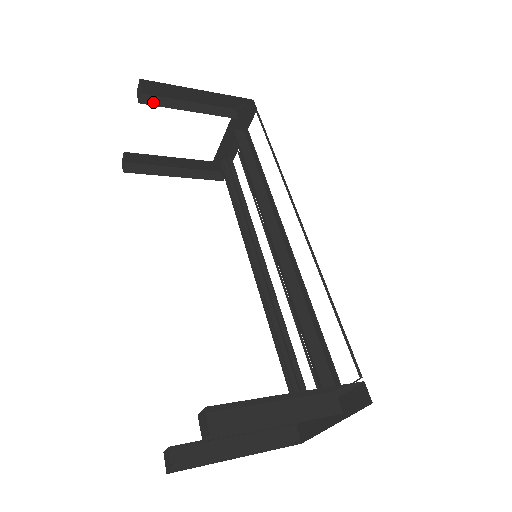
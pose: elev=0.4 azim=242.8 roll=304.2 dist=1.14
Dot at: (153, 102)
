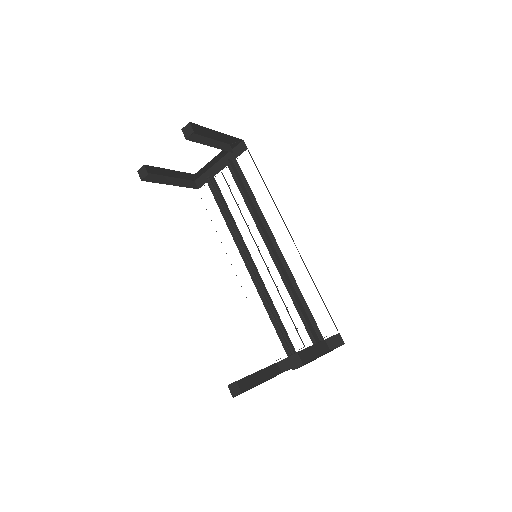
Dot at: (192, 138)
